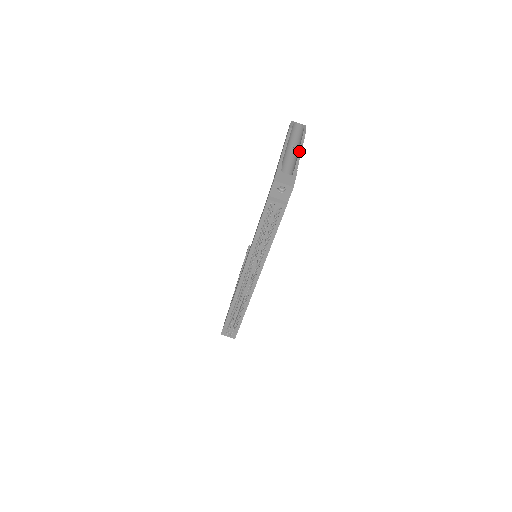
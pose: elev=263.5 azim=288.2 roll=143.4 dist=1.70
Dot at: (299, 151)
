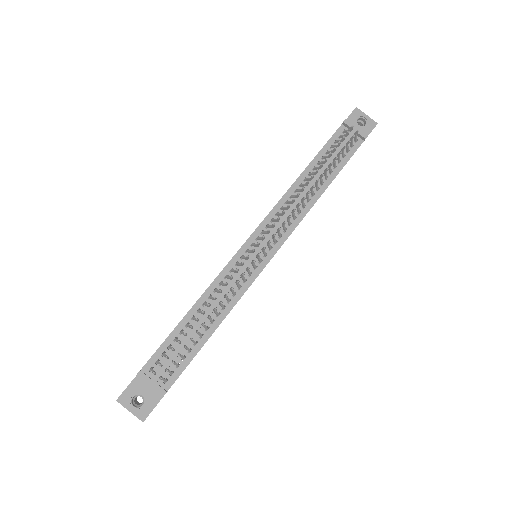
Dot at: occluded
